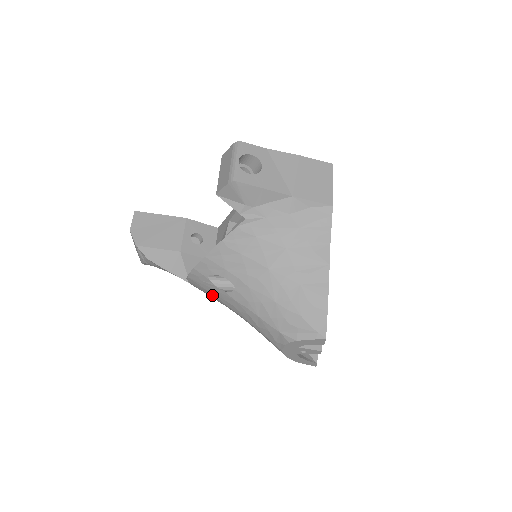
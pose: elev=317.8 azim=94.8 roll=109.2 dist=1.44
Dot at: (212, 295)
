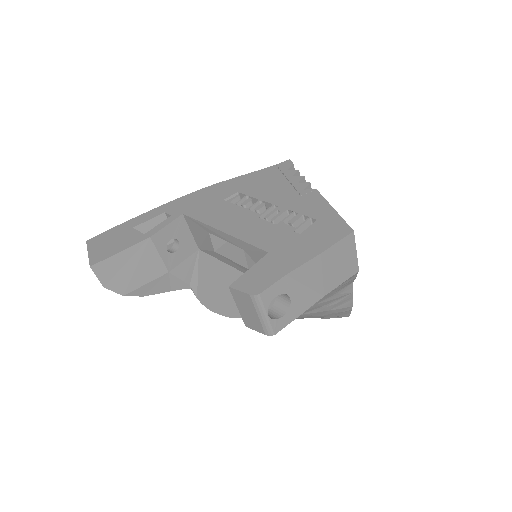
Dot at: occluded
